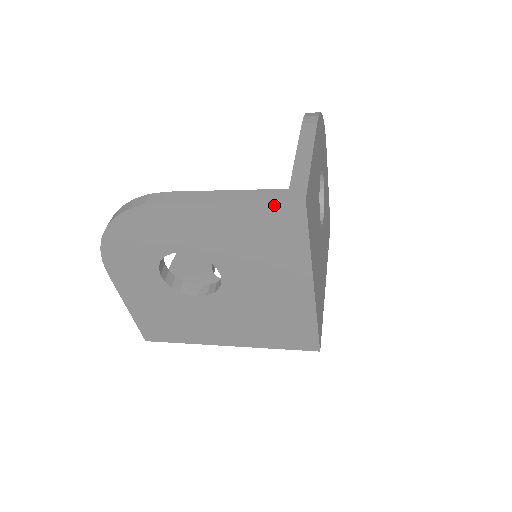
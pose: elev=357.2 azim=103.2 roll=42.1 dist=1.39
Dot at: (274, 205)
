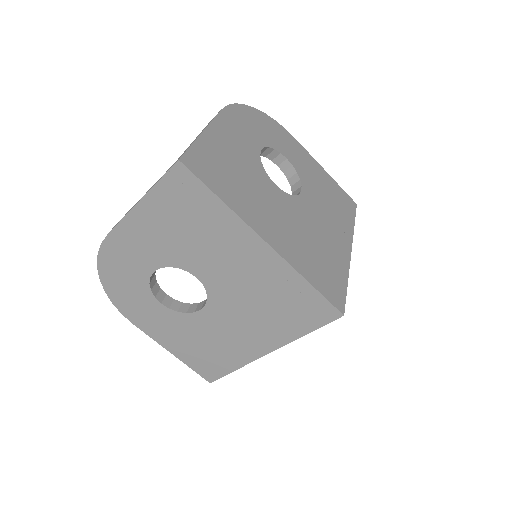
Dot at: (166, 181)
